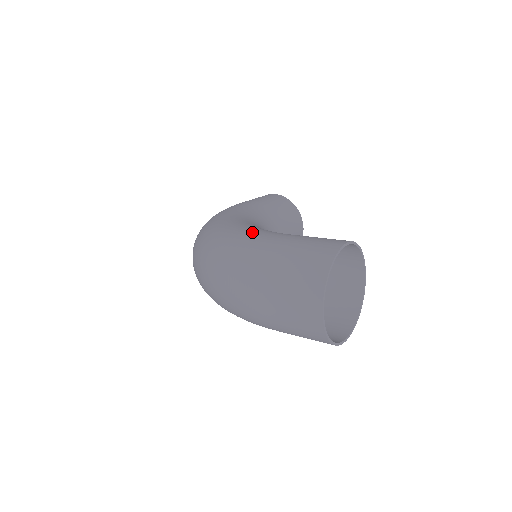
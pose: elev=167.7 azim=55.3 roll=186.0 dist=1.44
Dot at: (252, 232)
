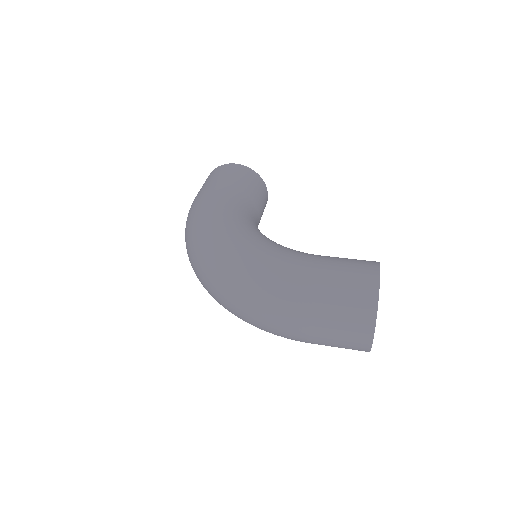
Dot at: (280, 261)
